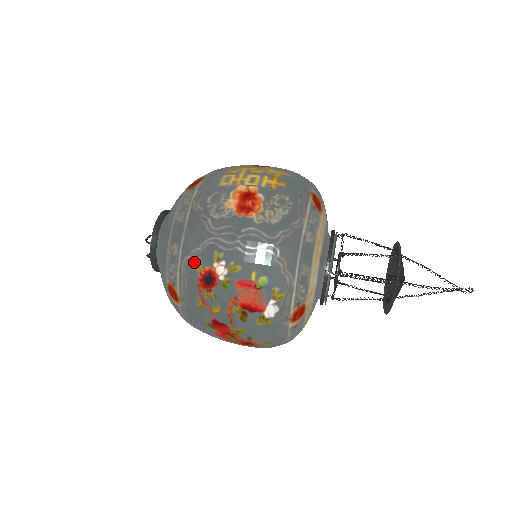
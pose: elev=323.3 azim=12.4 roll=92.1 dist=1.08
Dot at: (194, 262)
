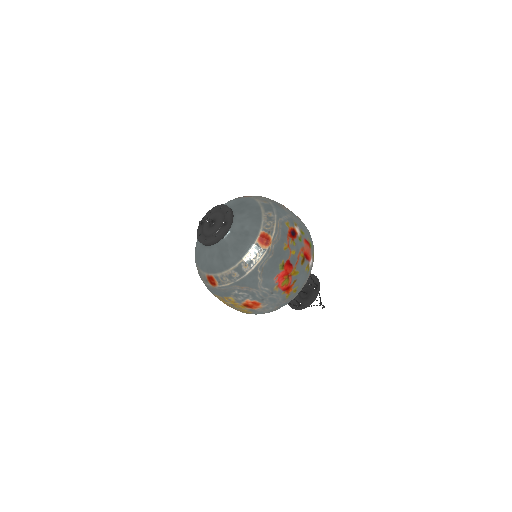
Dot at: (285, 222)
